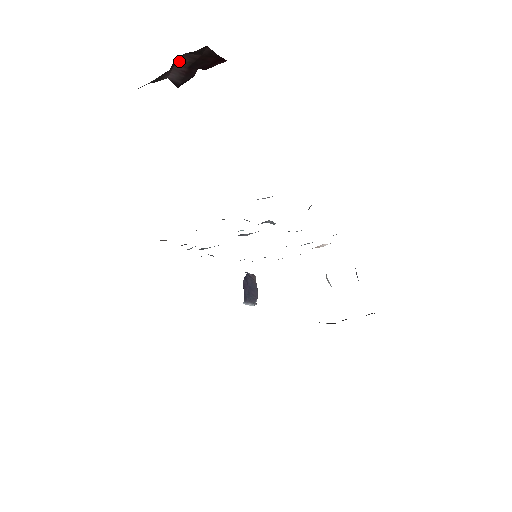
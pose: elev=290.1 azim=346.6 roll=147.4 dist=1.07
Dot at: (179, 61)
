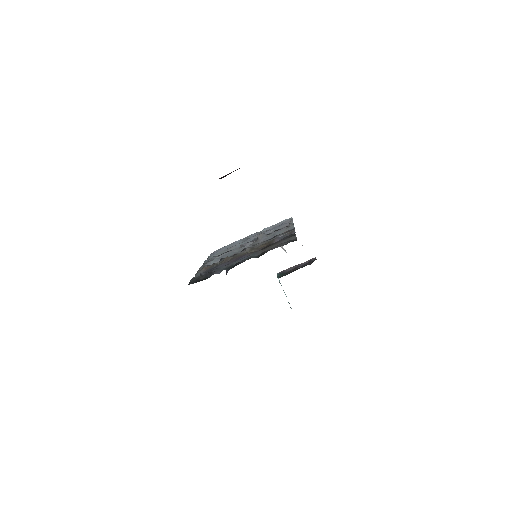
Dot at: (231, 172)
